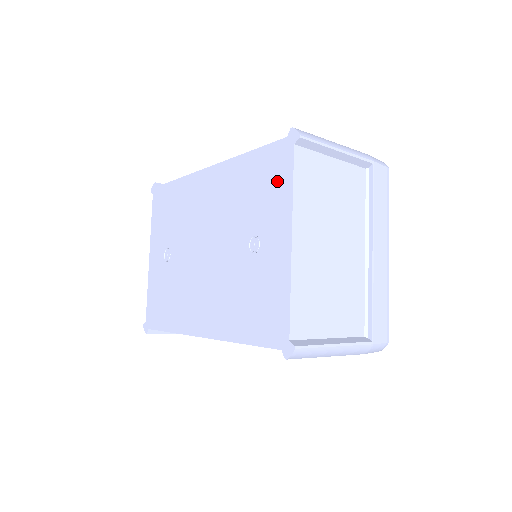
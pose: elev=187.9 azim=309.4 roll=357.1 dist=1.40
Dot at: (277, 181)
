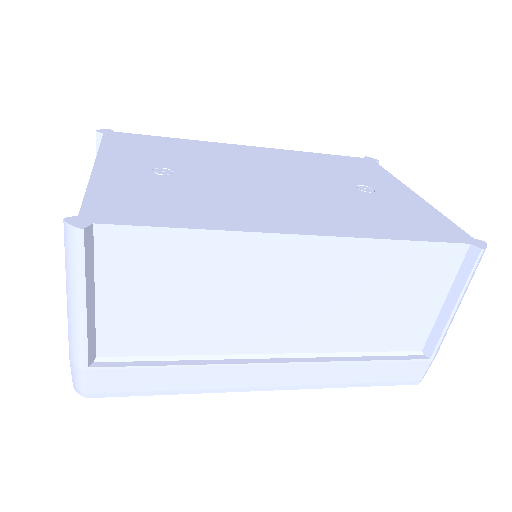
Dot at: (369, 169)
